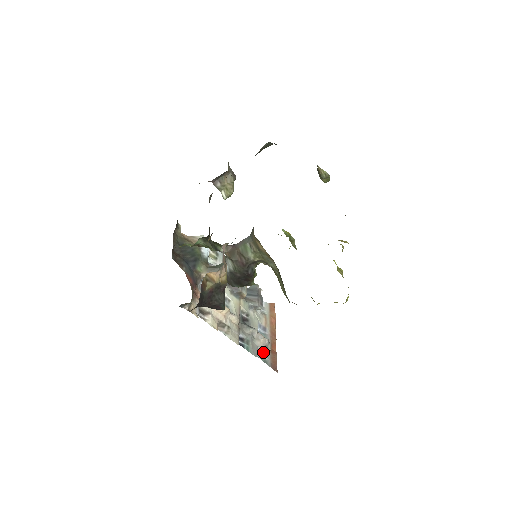
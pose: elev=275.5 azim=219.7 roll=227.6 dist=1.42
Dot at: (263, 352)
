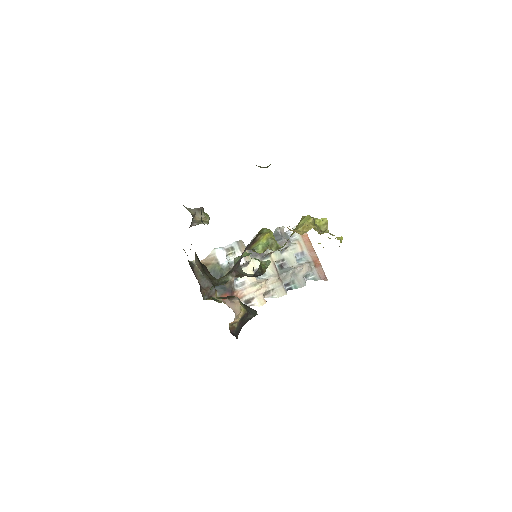
Dot at: (309, 273)
